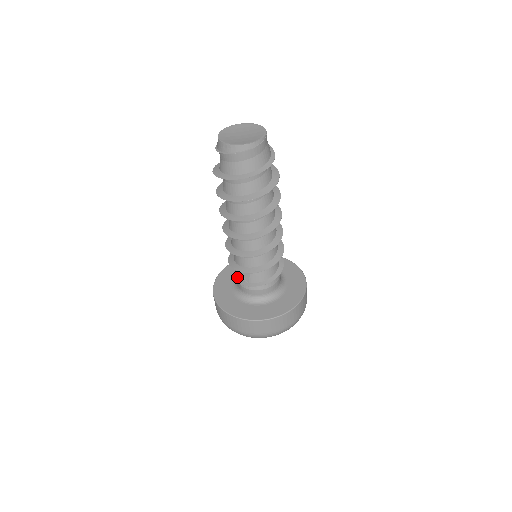
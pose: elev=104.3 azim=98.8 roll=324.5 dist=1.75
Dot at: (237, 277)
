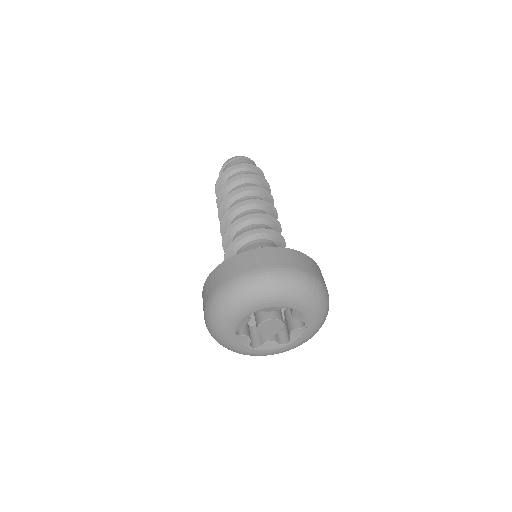
Dot at: occluded
